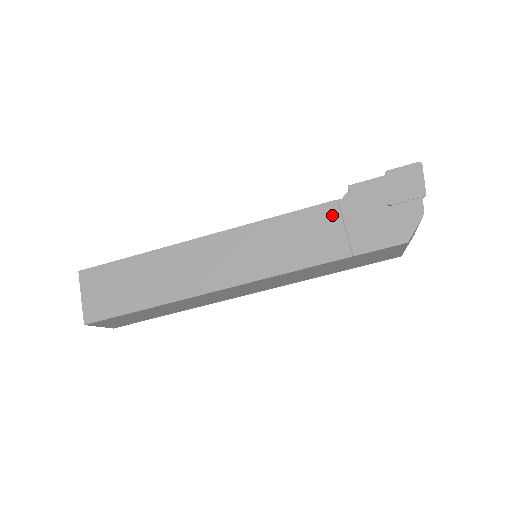
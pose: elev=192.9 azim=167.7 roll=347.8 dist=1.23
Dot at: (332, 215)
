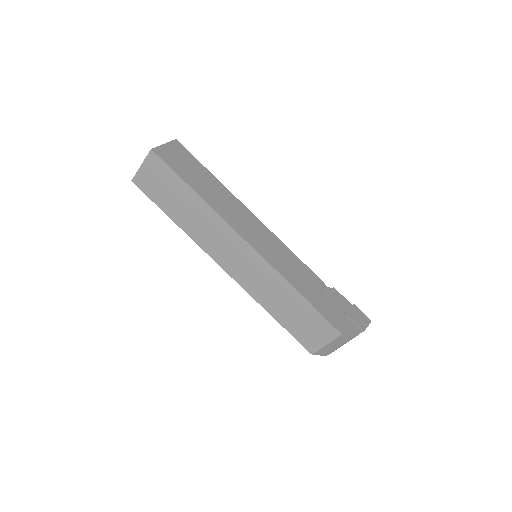
Dot at: (318, 284)
